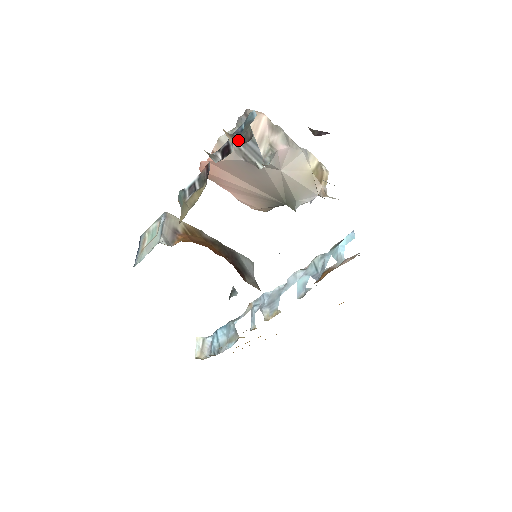
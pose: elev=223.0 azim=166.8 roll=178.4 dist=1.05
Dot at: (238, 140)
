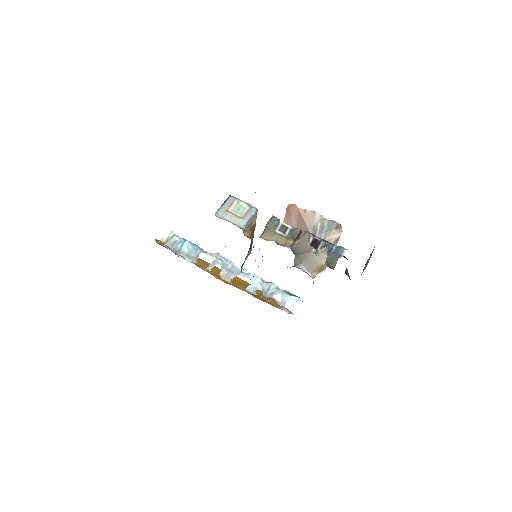
Dot at: (328, 259)
